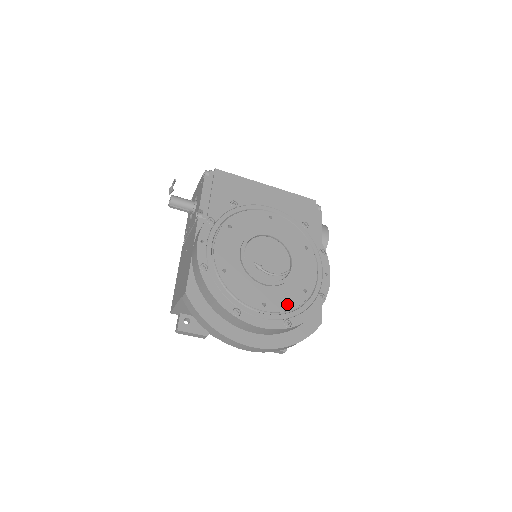
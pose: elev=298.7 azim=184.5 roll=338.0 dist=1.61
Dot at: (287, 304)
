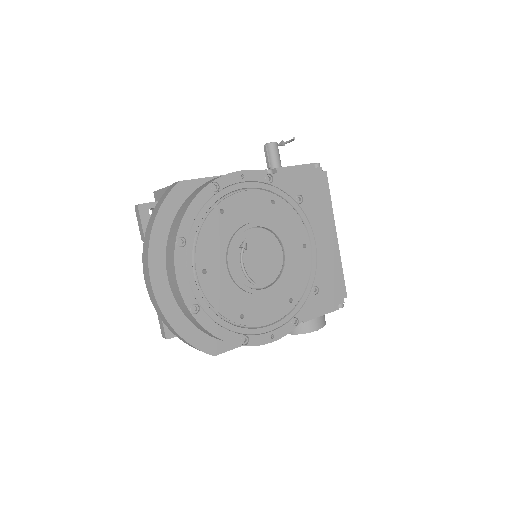
Dot at: (217, 300)
